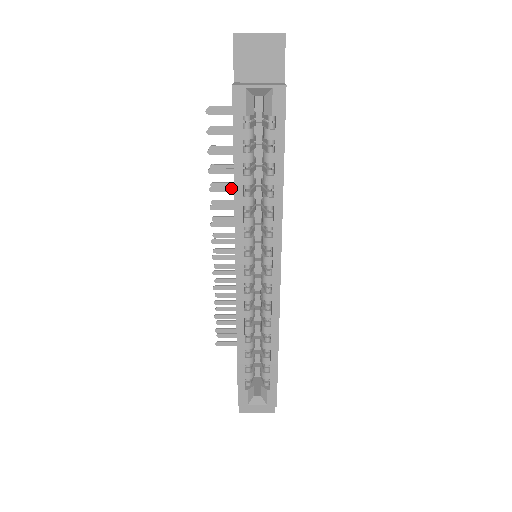
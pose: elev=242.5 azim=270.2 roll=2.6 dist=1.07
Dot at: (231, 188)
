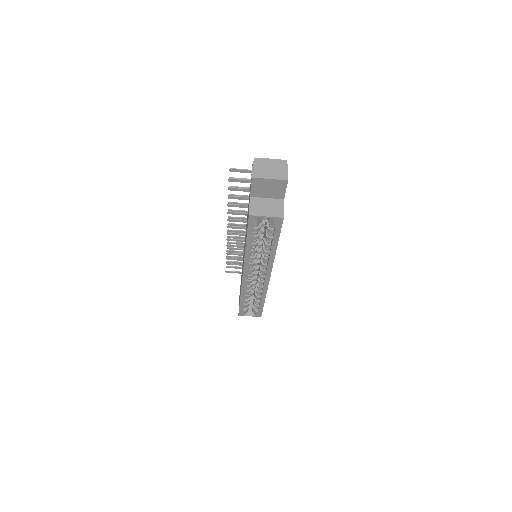
Dot at: (243, 213)
